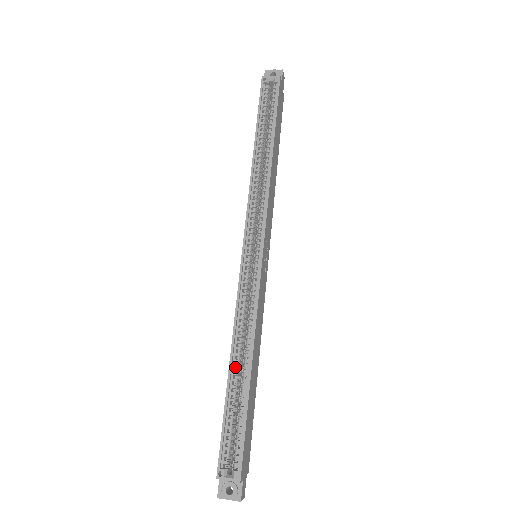
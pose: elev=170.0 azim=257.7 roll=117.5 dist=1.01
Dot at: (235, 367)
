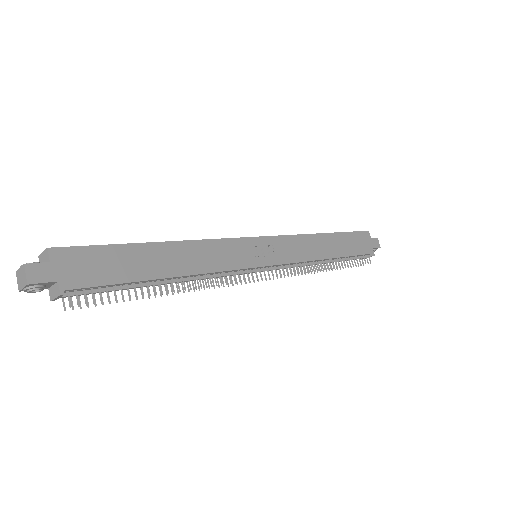
Dot at: occluded
